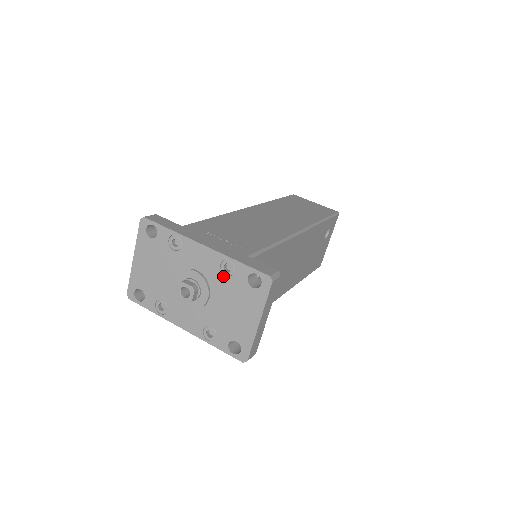
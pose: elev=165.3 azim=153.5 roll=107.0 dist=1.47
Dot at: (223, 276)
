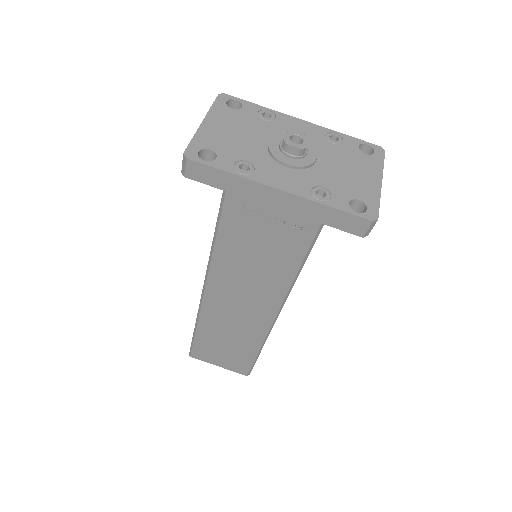
Dot at: (330, 144)
